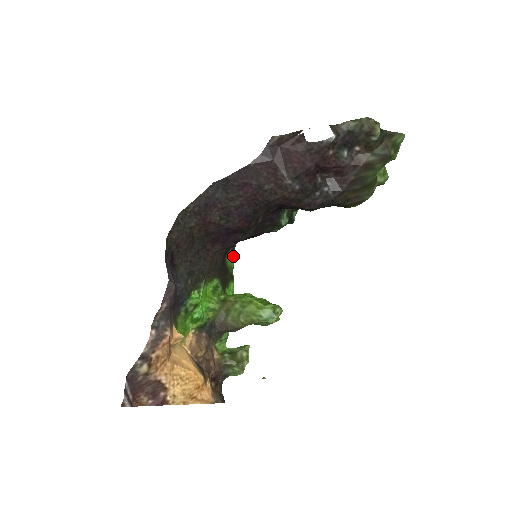
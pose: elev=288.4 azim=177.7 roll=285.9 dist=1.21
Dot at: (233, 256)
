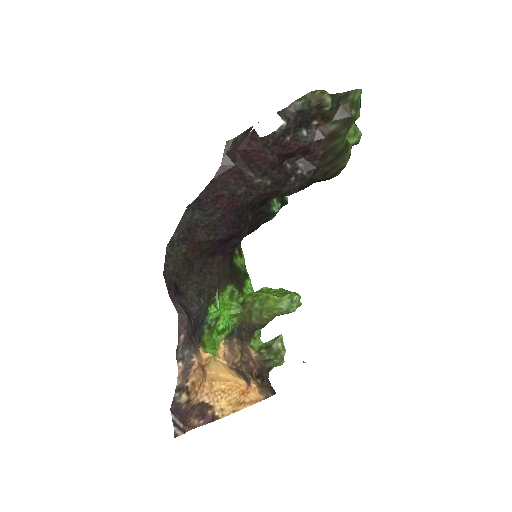
Dot at: (241, 254)
